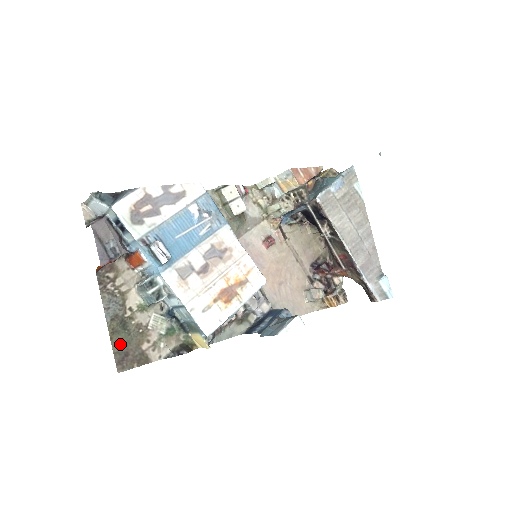
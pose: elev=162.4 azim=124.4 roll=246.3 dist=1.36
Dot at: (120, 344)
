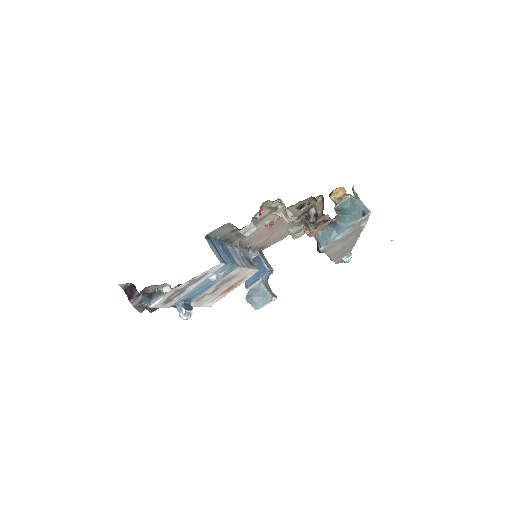
Dot at: occluded
